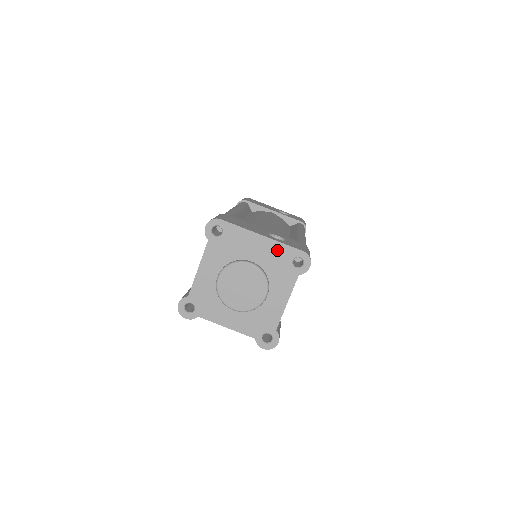
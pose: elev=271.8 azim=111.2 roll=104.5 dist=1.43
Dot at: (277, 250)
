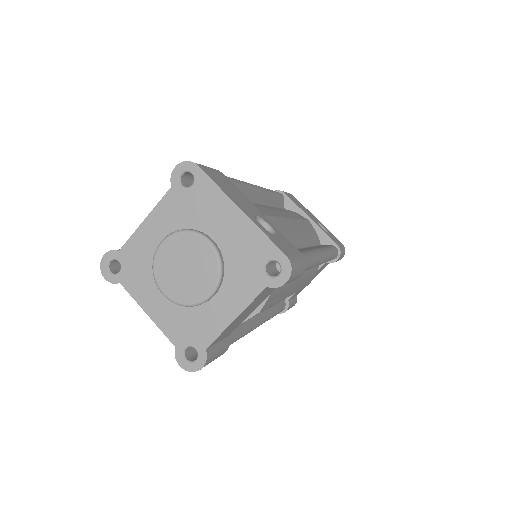
Dot at: (252, 238)
